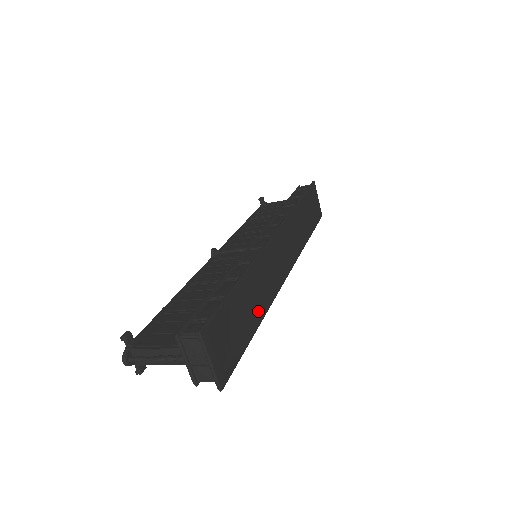
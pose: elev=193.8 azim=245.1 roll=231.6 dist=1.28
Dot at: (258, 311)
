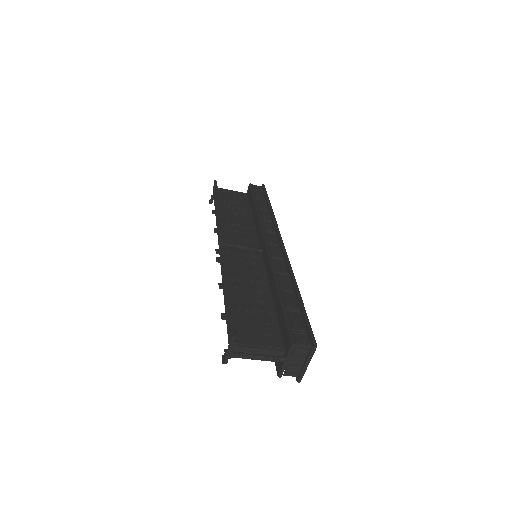
Dot at: occluded
